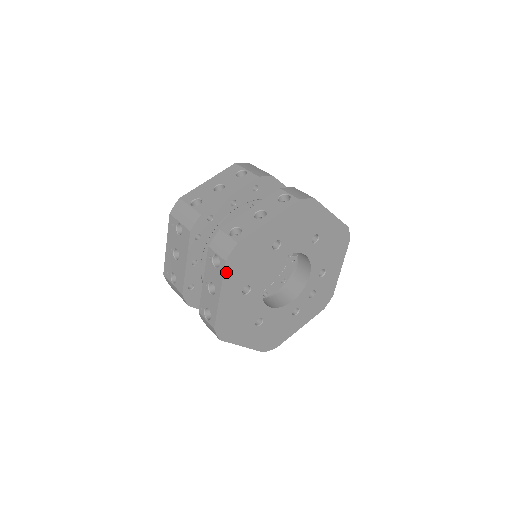
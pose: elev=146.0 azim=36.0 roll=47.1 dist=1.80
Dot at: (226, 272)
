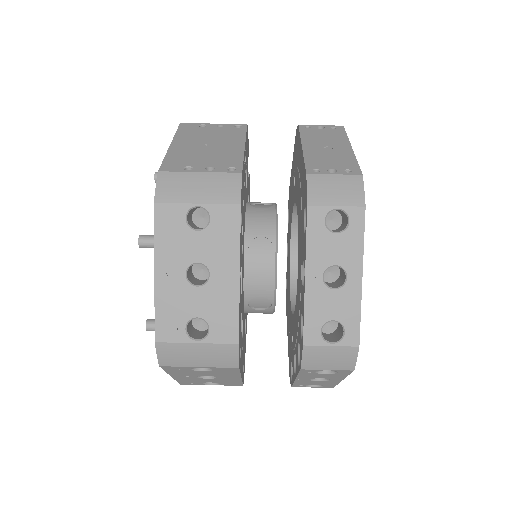
Dot at: occluded
